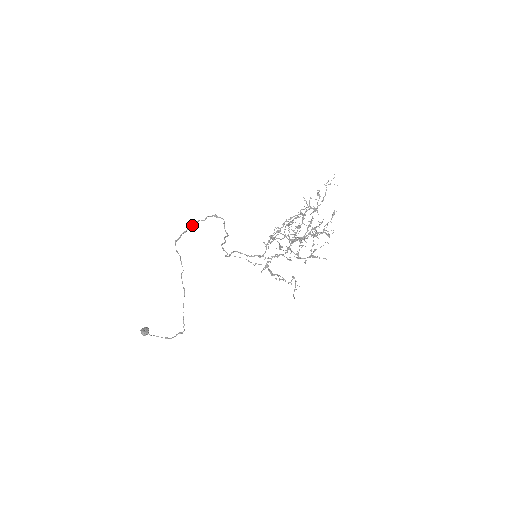
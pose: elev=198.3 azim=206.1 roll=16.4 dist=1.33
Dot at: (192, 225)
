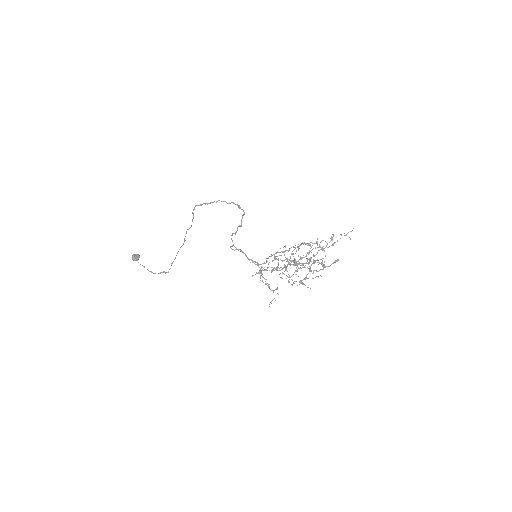
Dot at: (216, 202)
